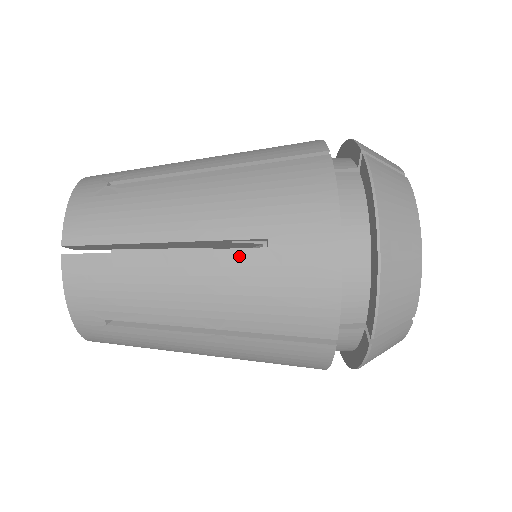
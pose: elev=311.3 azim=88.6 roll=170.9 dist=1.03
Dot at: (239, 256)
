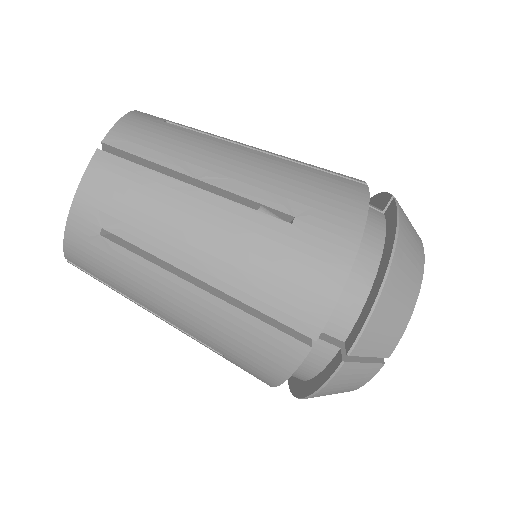
Dot at: (202, 344)
